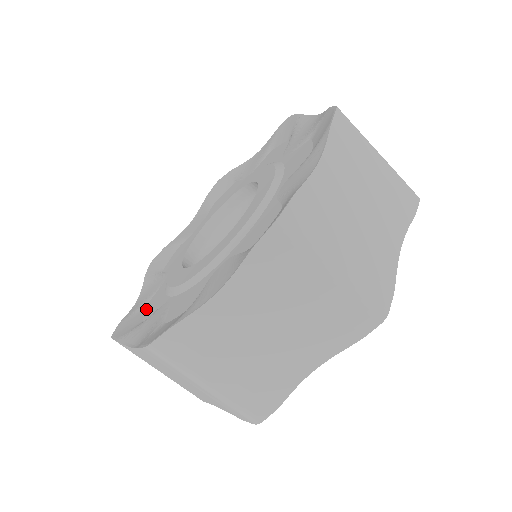
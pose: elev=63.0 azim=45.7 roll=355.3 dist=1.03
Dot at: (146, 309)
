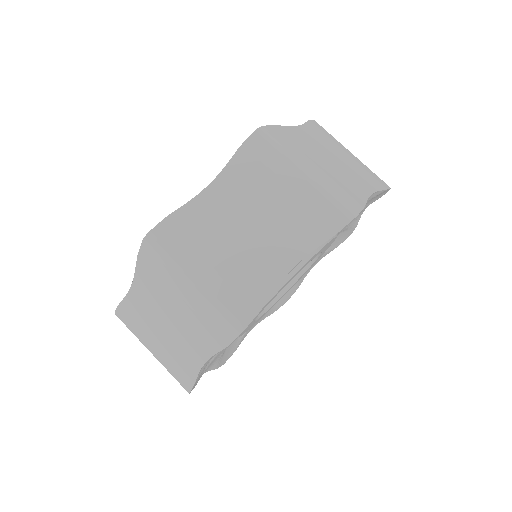
Dot at: occluded
